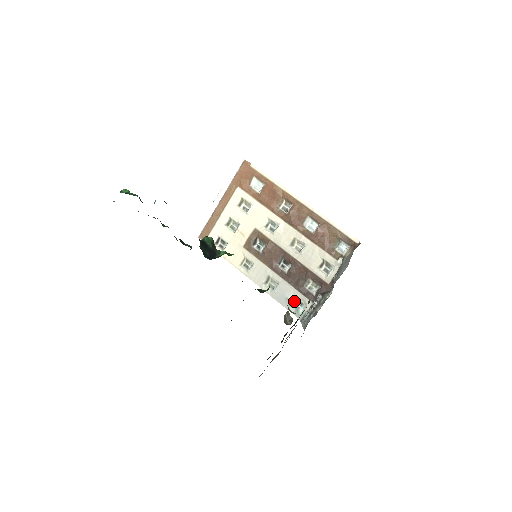
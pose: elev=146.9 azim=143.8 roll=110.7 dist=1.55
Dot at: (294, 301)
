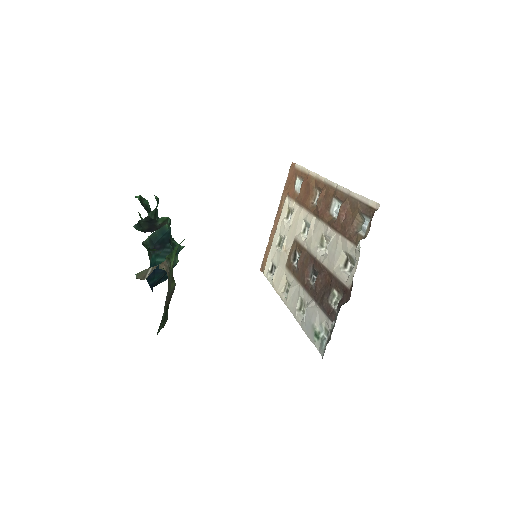
Dot at: (320, 329)
